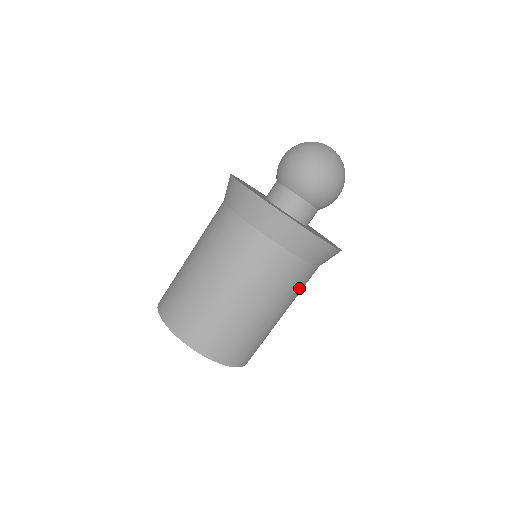
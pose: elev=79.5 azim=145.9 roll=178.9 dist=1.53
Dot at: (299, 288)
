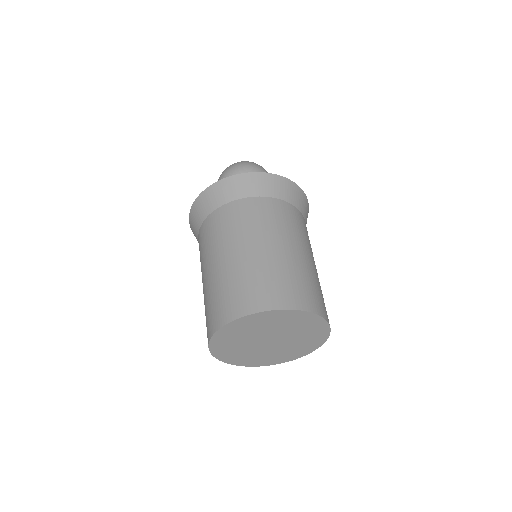
Dot at: occluded
